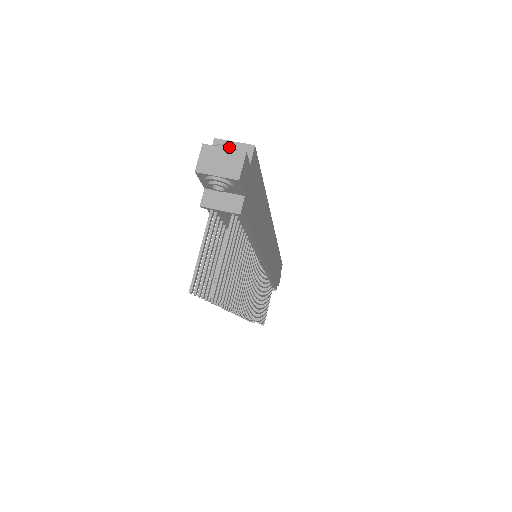
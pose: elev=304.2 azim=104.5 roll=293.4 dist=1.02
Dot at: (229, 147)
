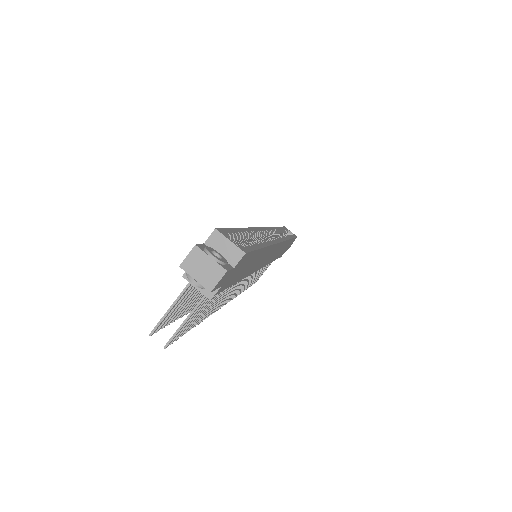
Dot at: (215, 259)
